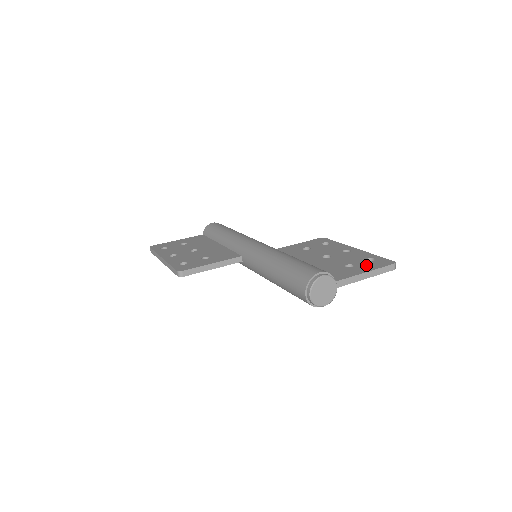
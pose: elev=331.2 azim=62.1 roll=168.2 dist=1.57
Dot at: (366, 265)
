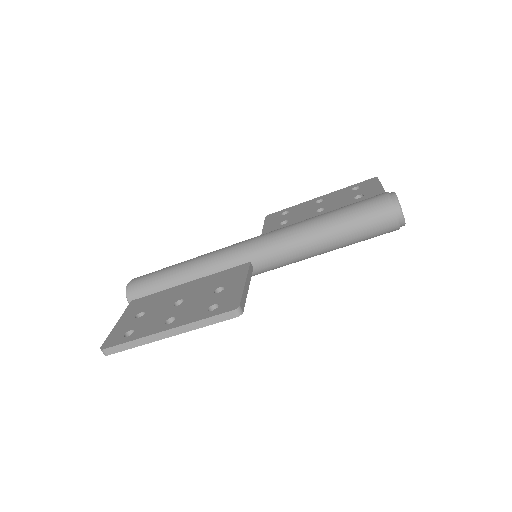
Dot at: (367, 189)
